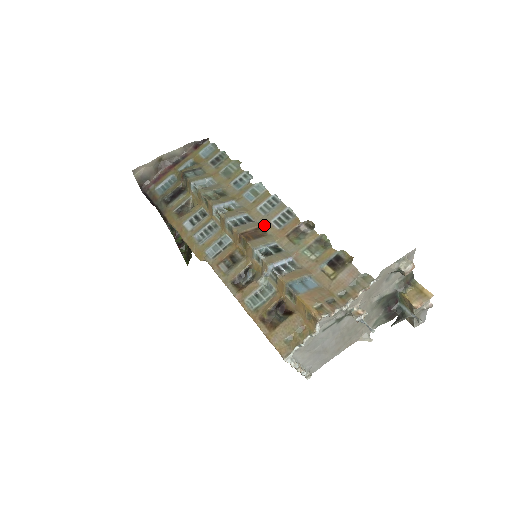
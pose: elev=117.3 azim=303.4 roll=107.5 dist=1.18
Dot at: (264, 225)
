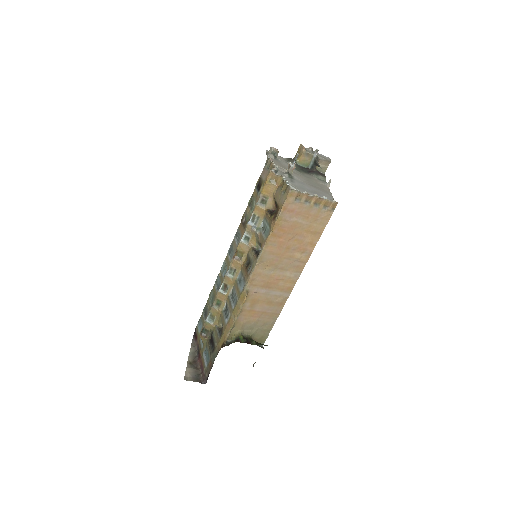
Dot at: occluded
